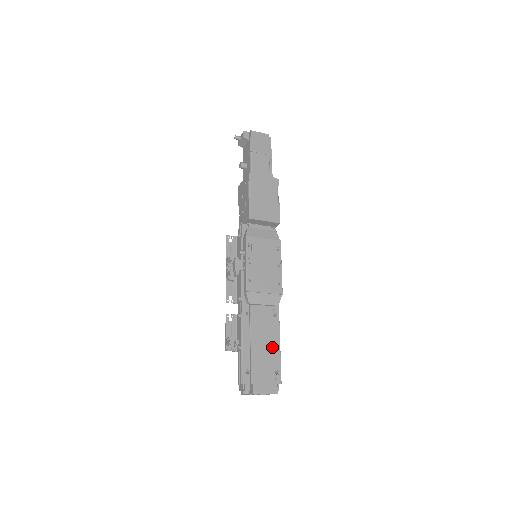
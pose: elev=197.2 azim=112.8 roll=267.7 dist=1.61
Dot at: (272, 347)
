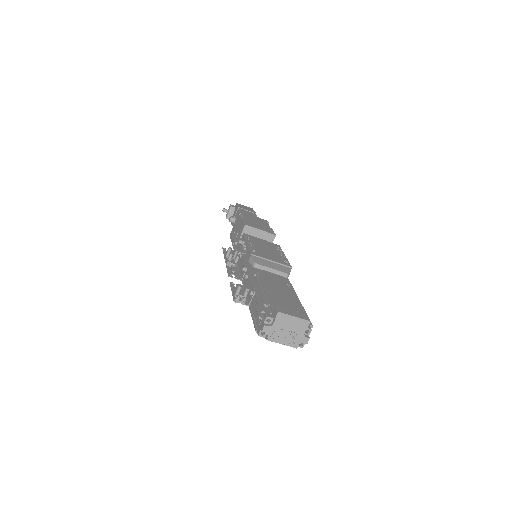
Dot at: (291, 298)
